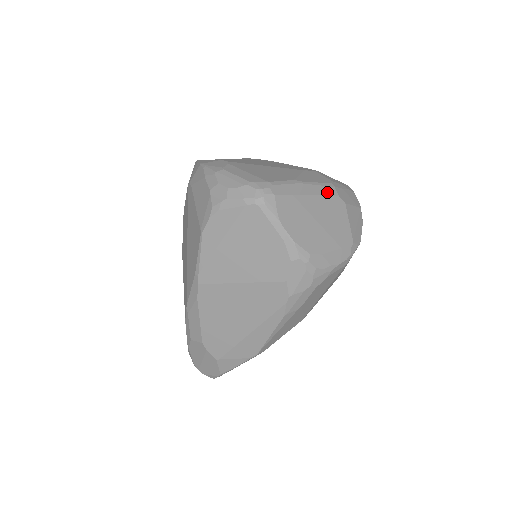
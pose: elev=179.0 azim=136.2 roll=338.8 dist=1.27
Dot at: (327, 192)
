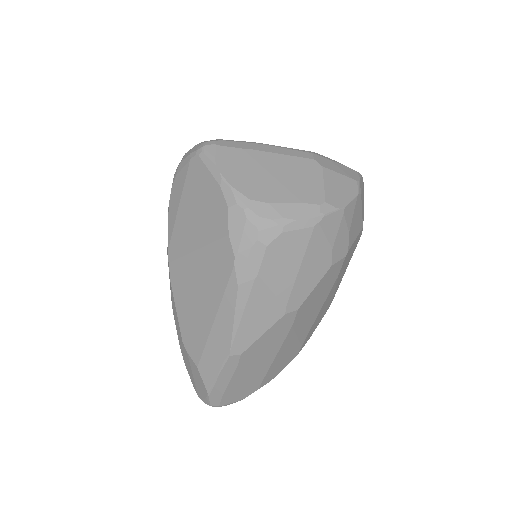
Dot at: (296, 154)
